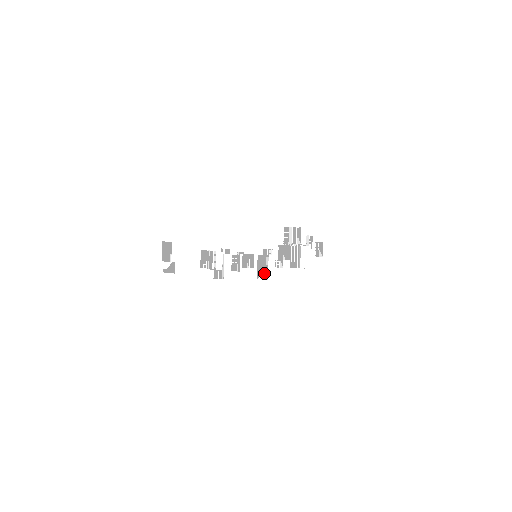
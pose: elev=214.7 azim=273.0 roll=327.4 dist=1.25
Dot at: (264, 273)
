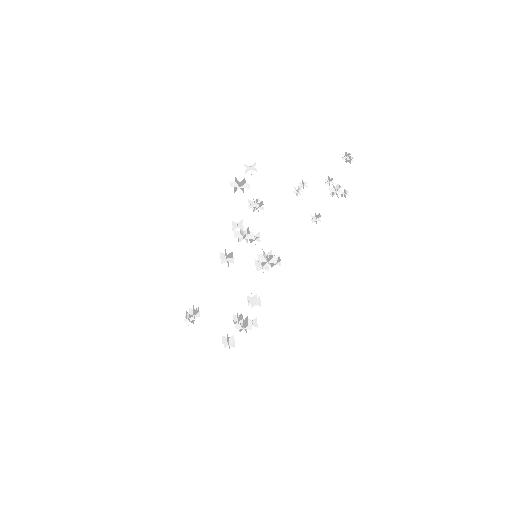
Dot at: (266, 259)
